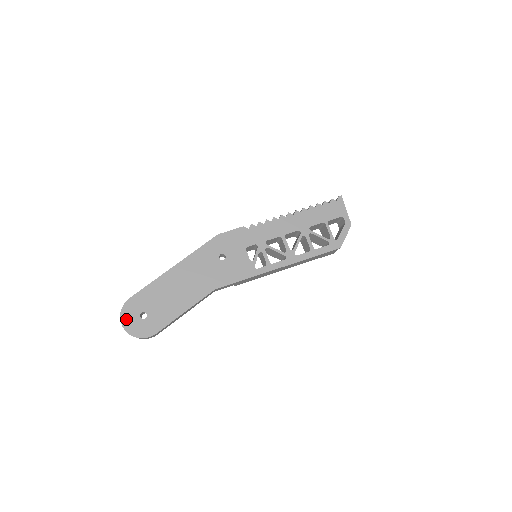
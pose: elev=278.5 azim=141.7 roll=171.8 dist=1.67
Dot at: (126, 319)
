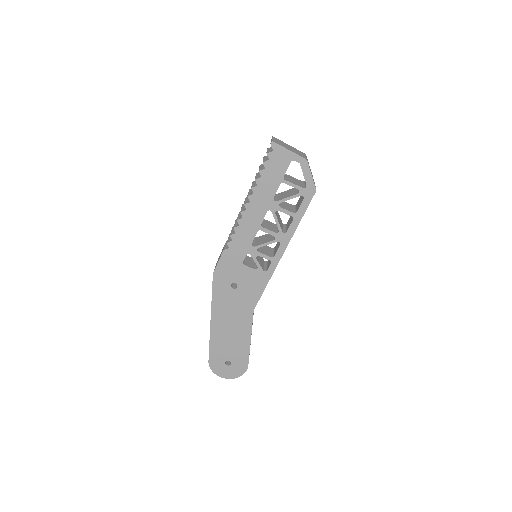
Dot at: (221, 373)
